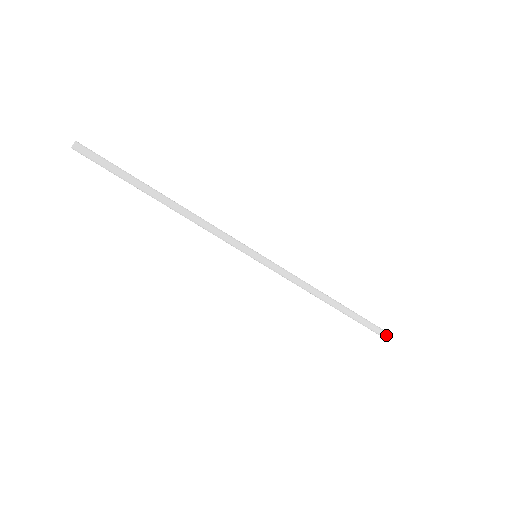
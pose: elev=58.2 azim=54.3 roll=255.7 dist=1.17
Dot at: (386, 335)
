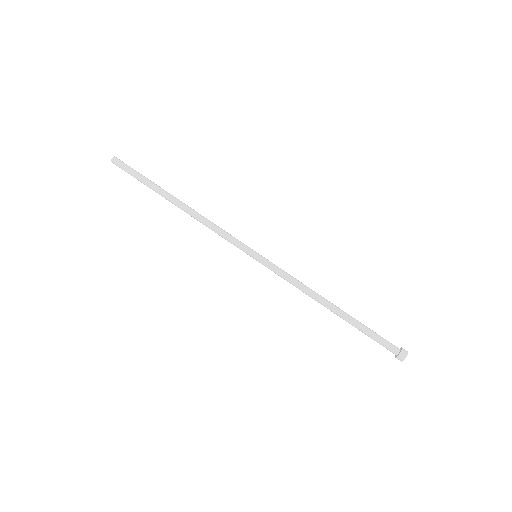
Dot at: (399, 352)
